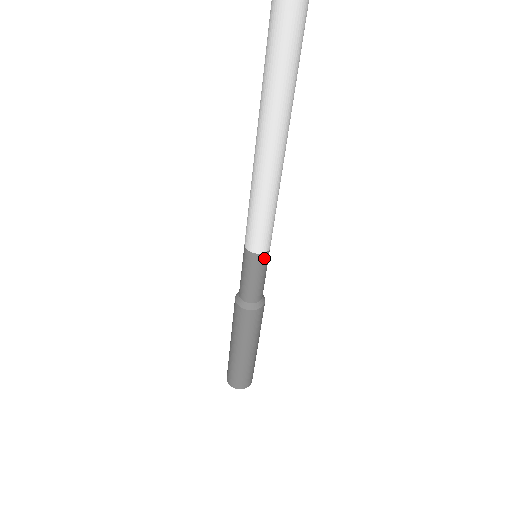
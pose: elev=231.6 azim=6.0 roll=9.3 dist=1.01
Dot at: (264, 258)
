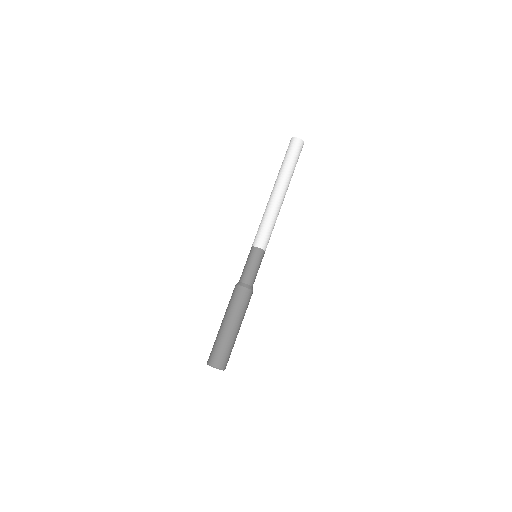
Dot at: (256, 251)
